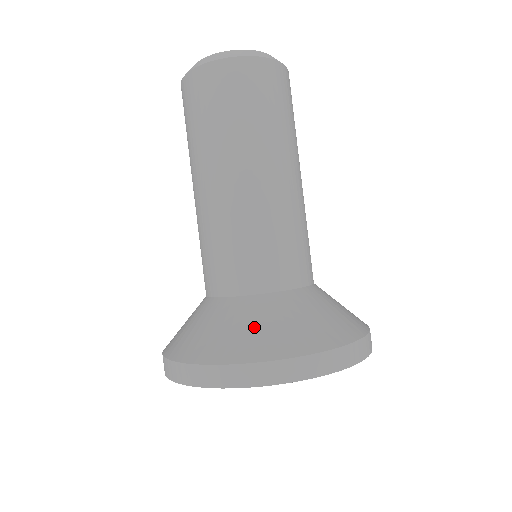
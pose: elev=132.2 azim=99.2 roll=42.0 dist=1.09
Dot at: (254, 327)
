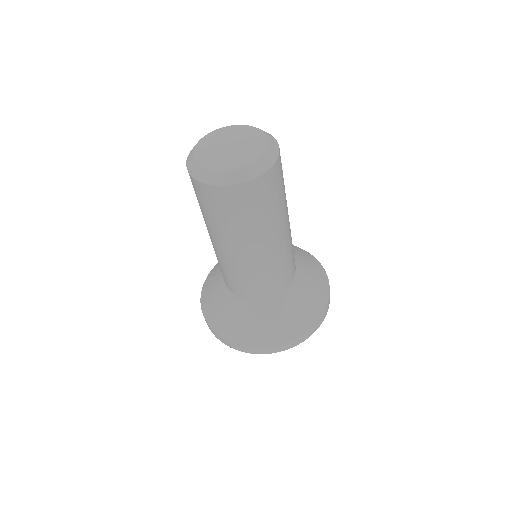
Dot at: (305, 302)
